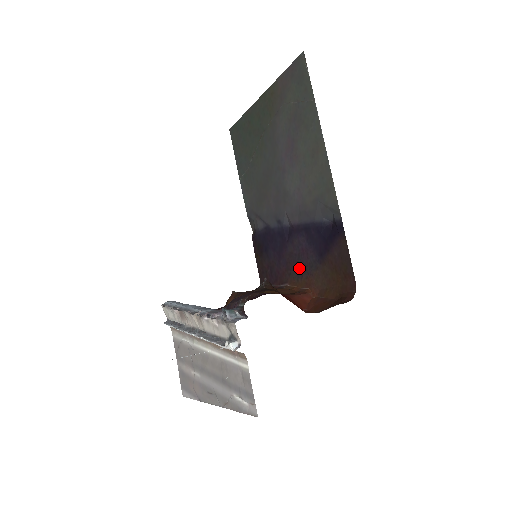
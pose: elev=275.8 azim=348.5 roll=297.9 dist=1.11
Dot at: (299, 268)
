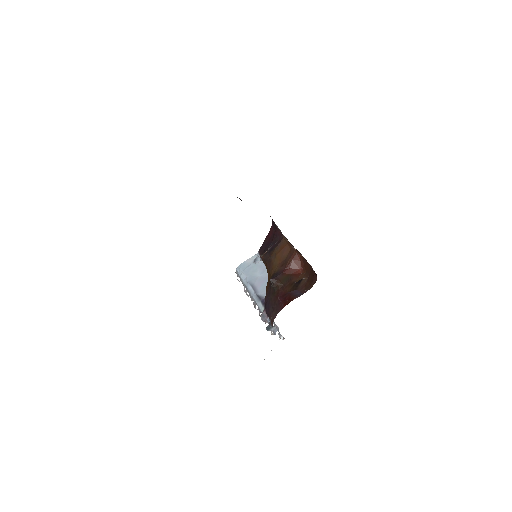
Dot at: occluded
